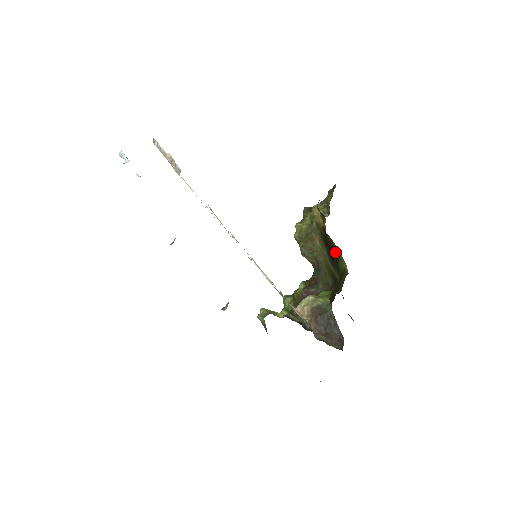
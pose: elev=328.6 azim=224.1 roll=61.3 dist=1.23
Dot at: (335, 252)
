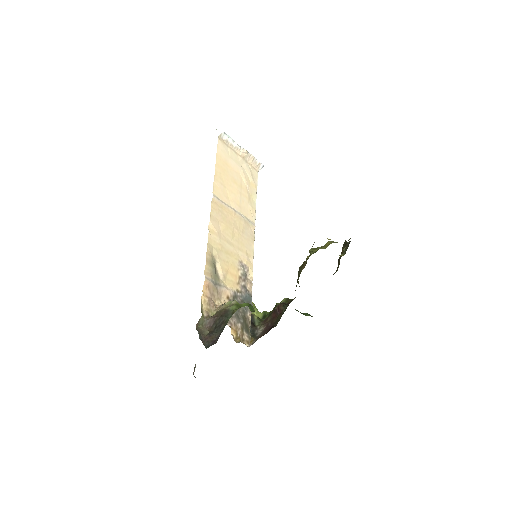
Dot at: occluded
